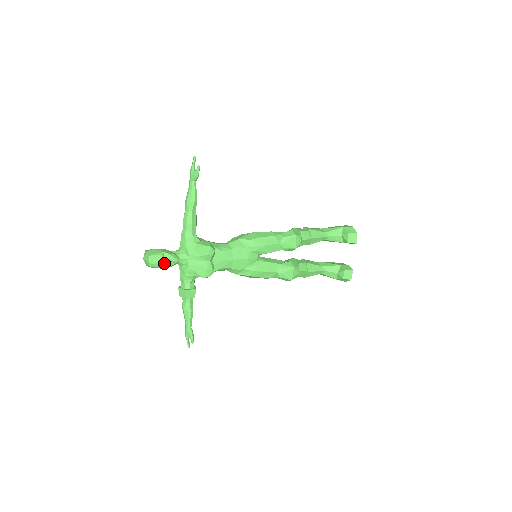
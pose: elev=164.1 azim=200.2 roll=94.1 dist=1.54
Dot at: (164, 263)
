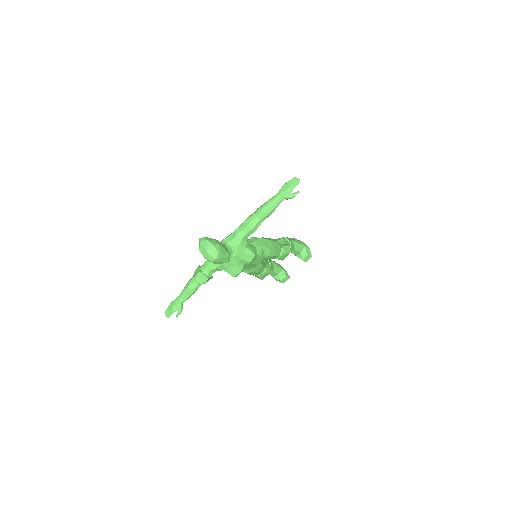
Dot at: (221, 261)
